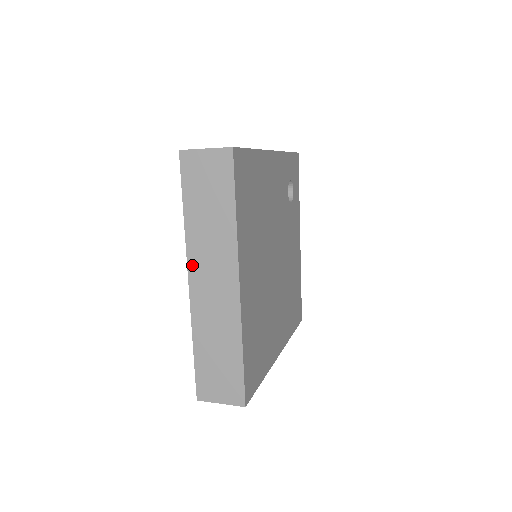
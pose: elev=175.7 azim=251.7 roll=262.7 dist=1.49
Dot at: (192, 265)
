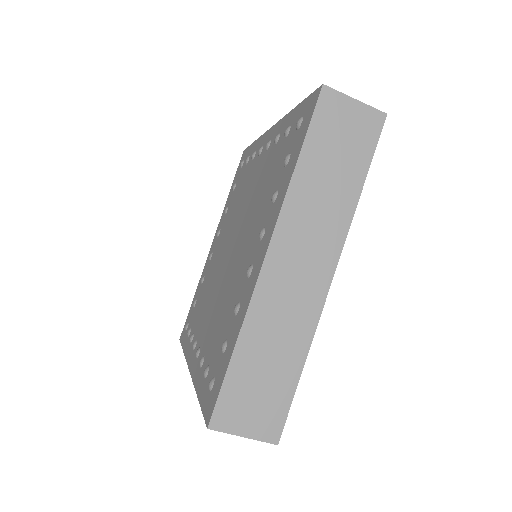
Dot at: (281, 233)
